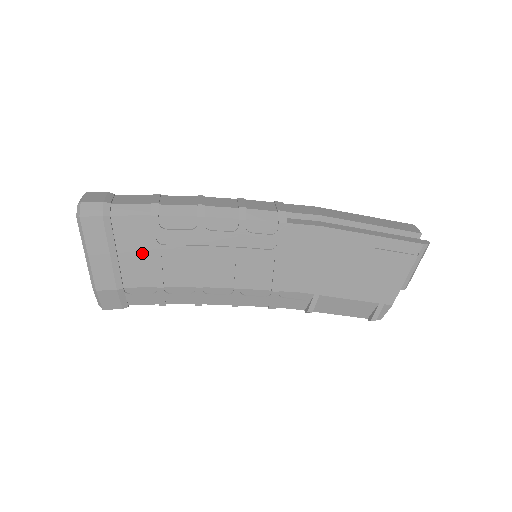
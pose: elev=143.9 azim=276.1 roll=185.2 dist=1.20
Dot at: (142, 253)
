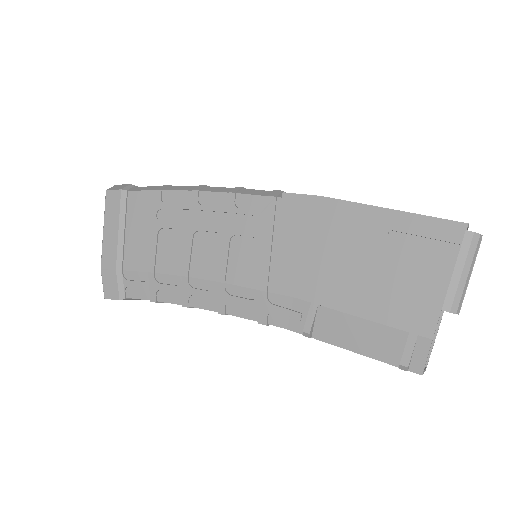
Dot at: (144, 231)
